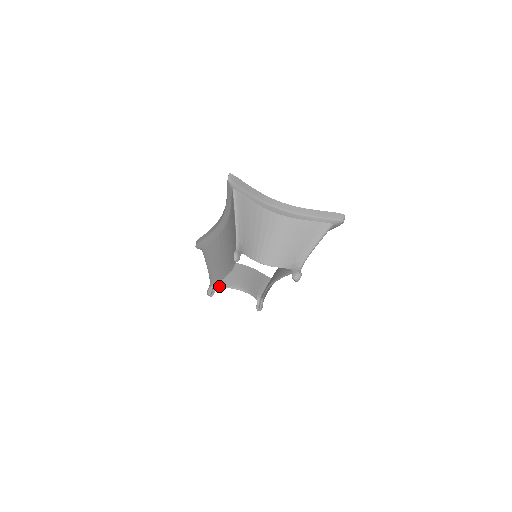
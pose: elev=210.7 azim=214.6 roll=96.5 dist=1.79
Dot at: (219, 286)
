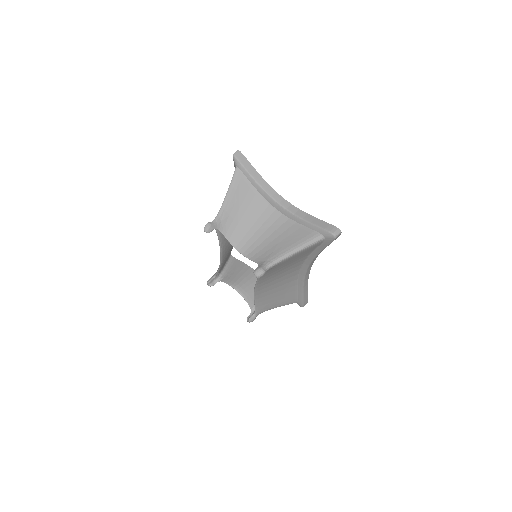
Dot at: (221, 280)
